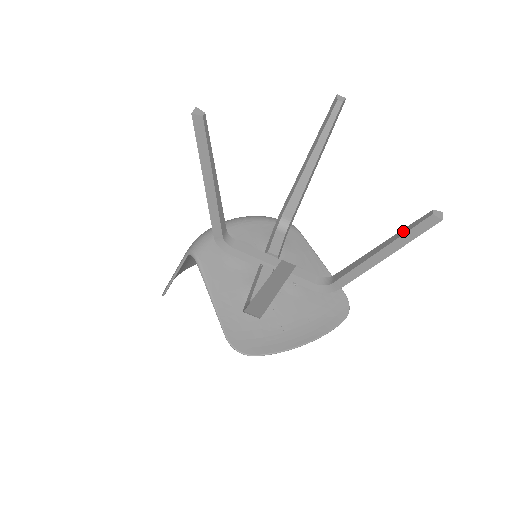
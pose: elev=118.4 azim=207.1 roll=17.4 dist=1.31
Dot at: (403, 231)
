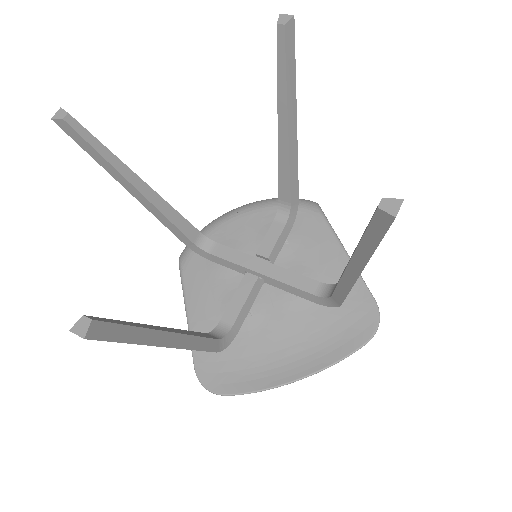
Dot at: occluded
